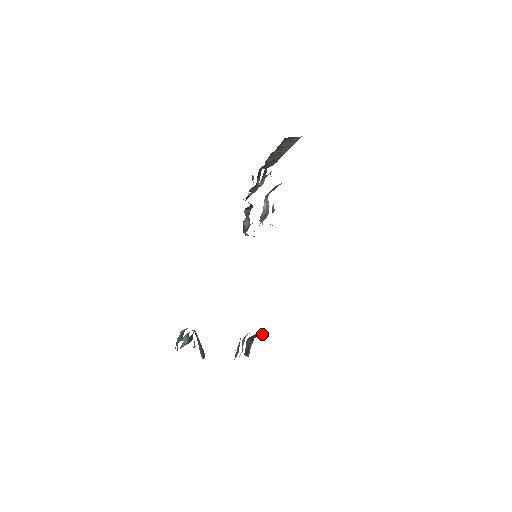
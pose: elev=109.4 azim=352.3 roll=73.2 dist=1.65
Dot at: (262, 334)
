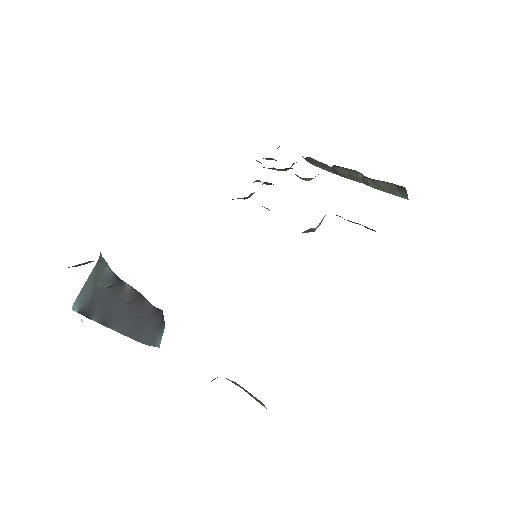
Dot at: (233, 382)
